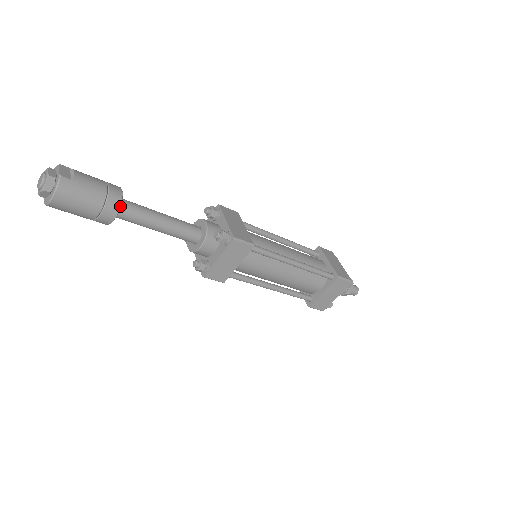
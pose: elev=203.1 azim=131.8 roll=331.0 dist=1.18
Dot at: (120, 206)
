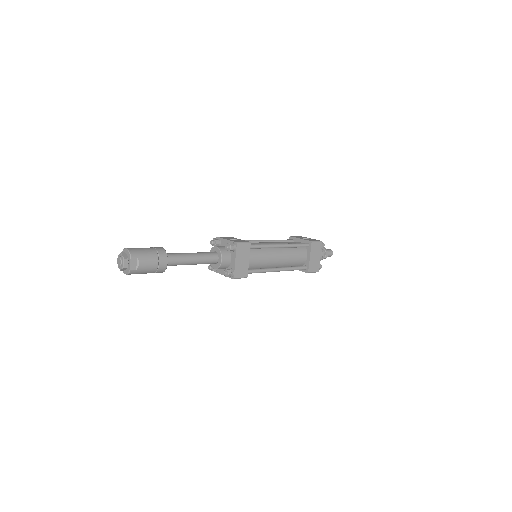
Dot at: (164, 271)
